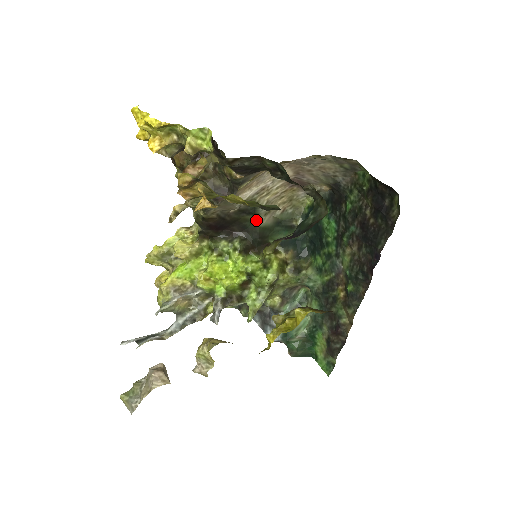
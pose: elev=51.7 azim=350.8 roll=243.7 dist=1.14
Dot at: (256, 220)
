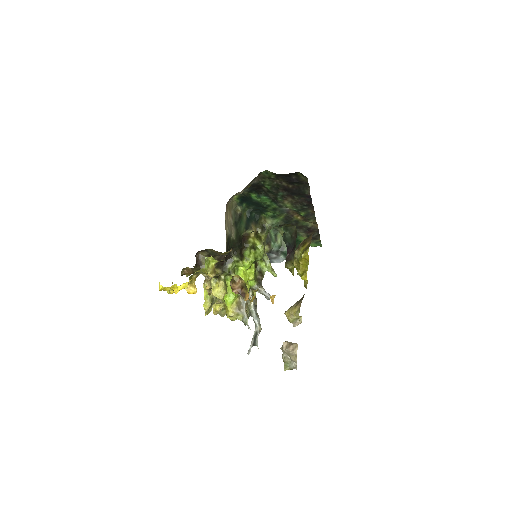
Dot at: (231, 240)
